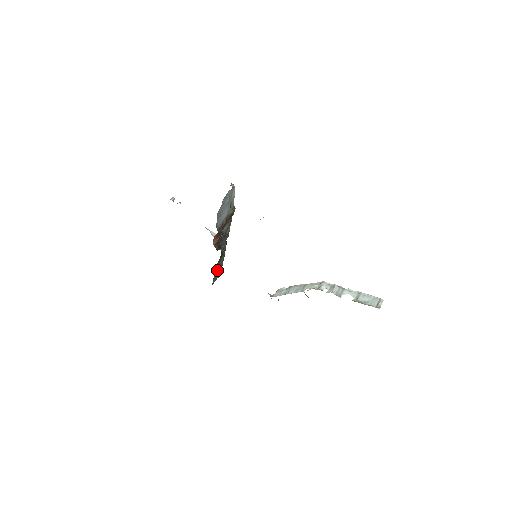
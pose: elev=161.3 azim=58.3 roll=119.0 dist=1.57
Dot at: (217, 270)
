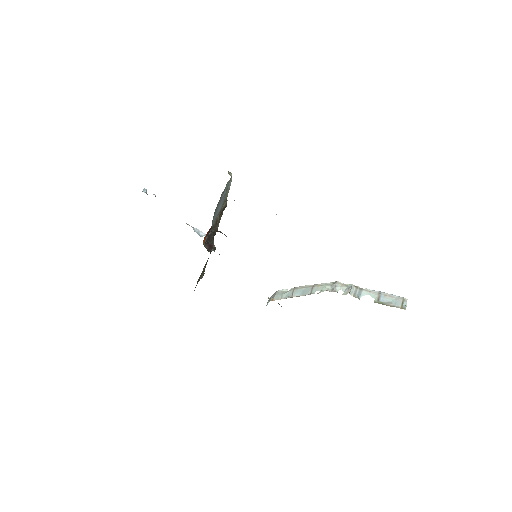
Dot at: (204, 273)
